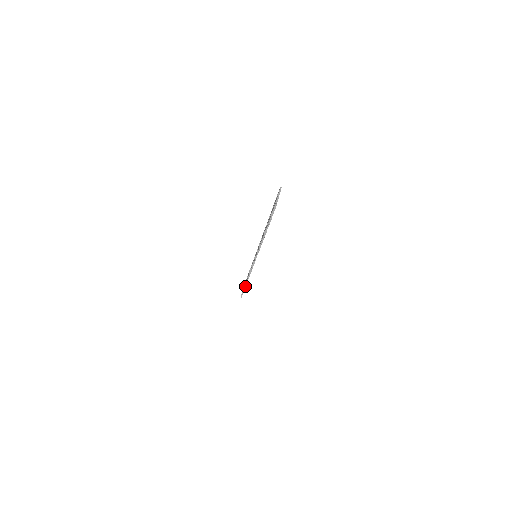
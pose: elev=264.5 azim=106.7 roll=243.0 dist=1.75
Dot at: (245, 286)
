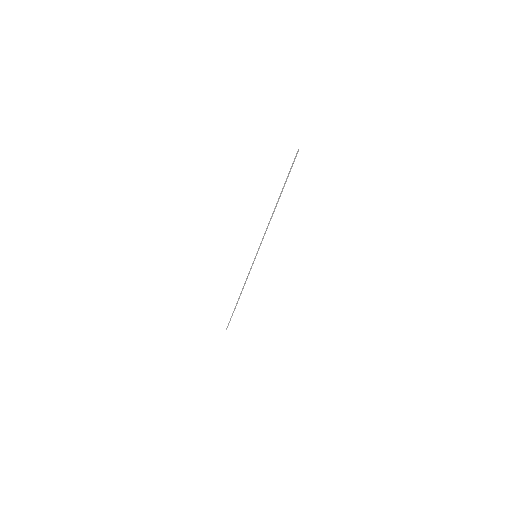
Dot at: (235, 307)
